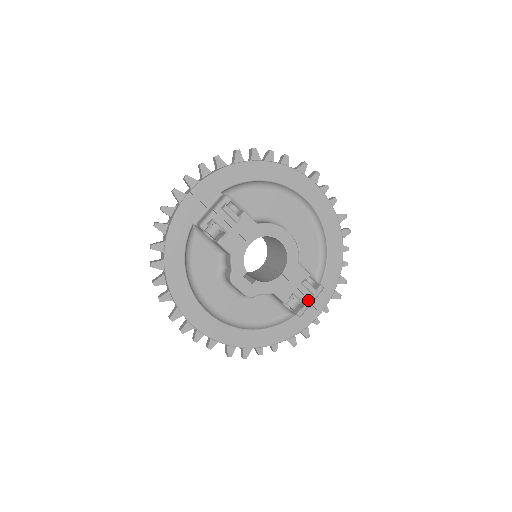
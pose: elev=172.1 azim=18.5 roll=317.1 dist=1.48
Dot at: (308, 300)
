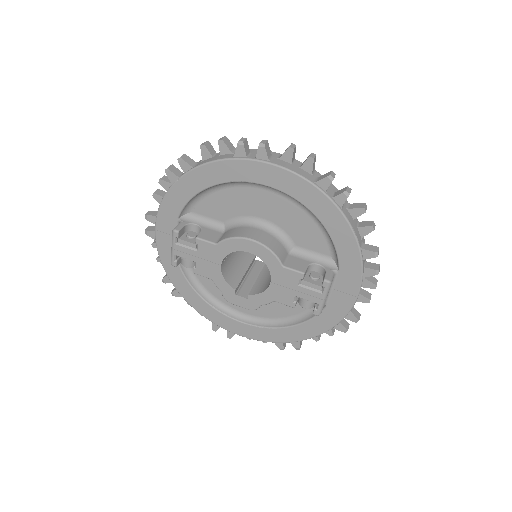
Dot at: (317, 299)
